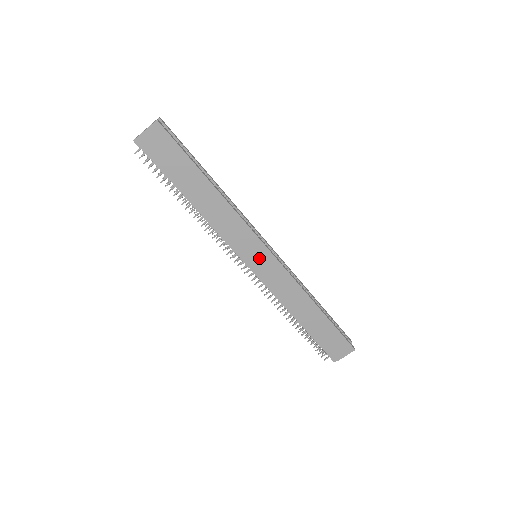
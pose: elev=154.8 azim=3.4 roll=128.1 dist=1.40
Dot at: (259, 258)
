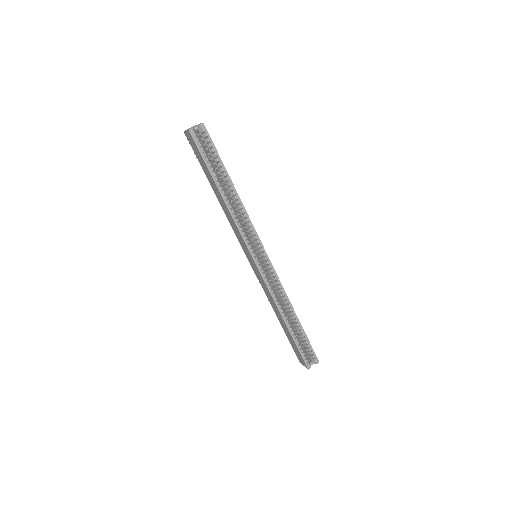
Dot at: (251, 260)
